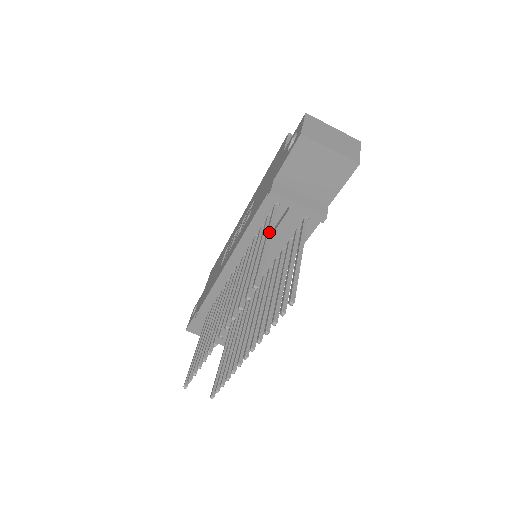
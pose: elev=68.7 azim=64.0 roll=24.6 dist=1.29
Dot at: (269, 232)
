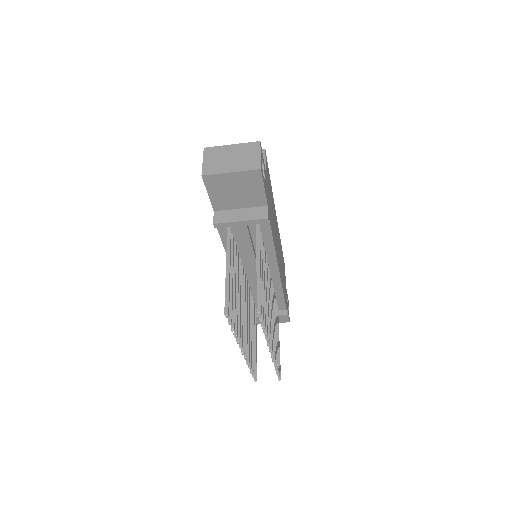
Dot at: (227, 258)
